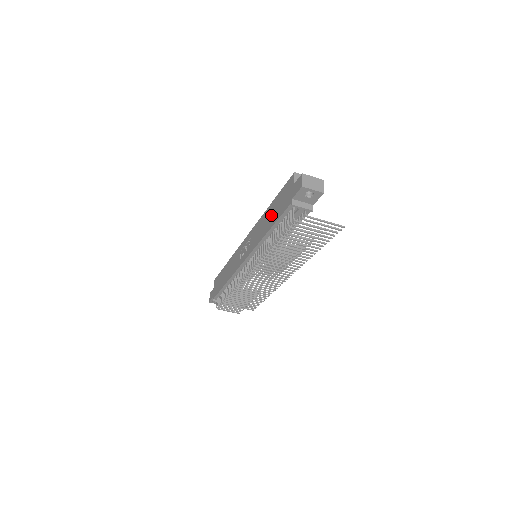
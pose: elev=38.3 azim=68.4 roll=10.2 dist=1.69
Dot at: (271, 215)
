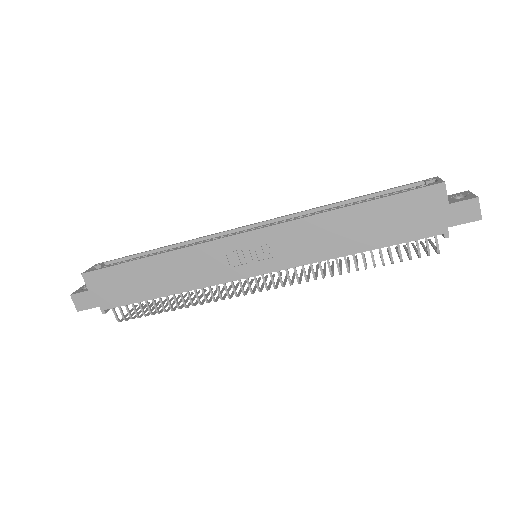
Dot at: (364, 228)
